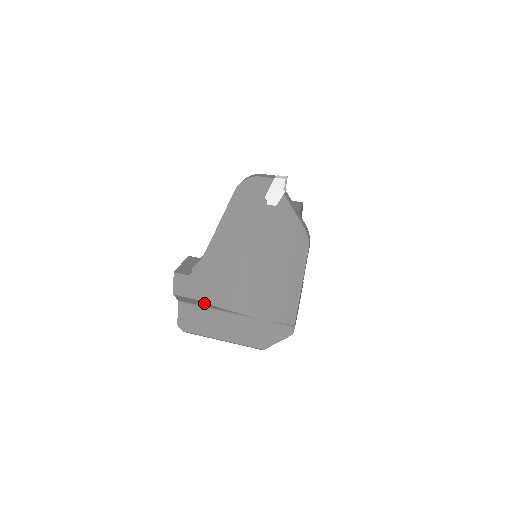
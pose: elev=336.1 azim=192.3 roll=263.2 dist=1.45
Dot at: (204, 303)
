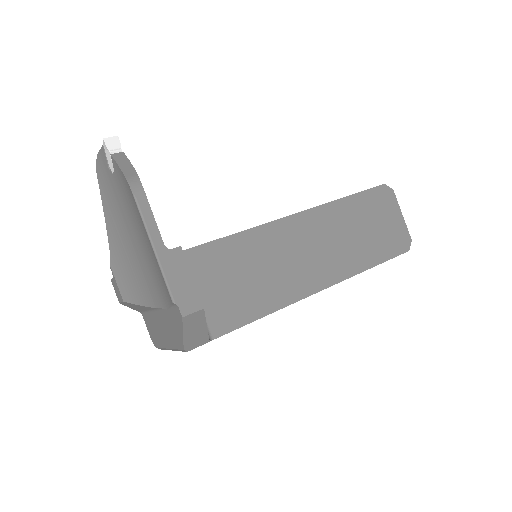
Dot at: (135, 305)
